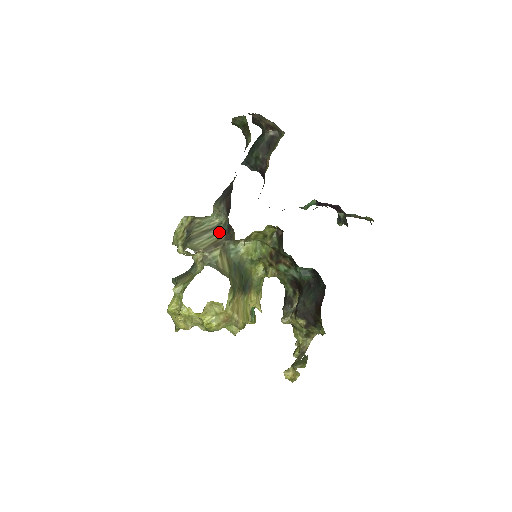
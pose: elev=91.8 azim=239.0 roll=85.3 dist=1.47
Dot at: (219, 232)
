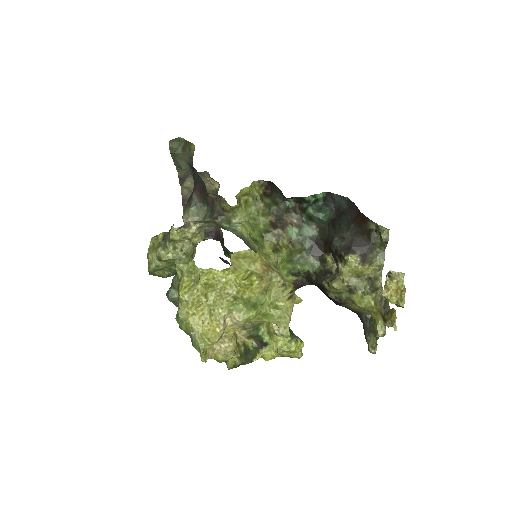
Dot at: occluded
